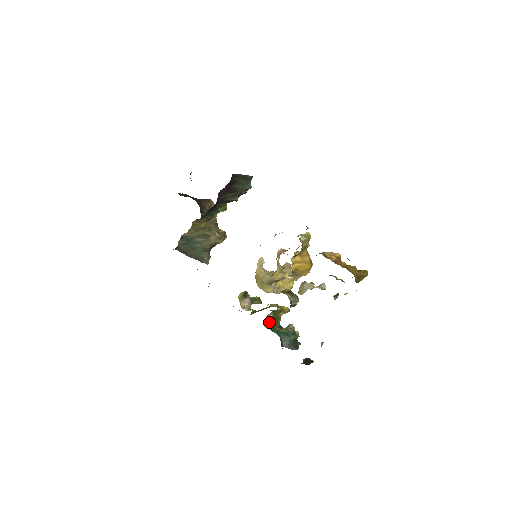
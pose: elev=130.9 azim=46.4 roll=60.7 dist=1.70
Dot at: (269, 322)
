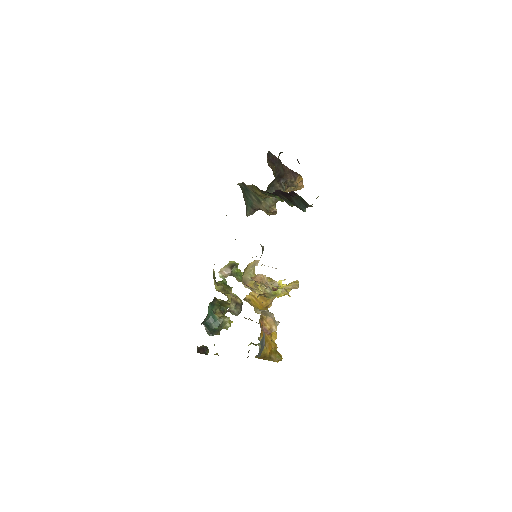
Dot at: (214, 301)
